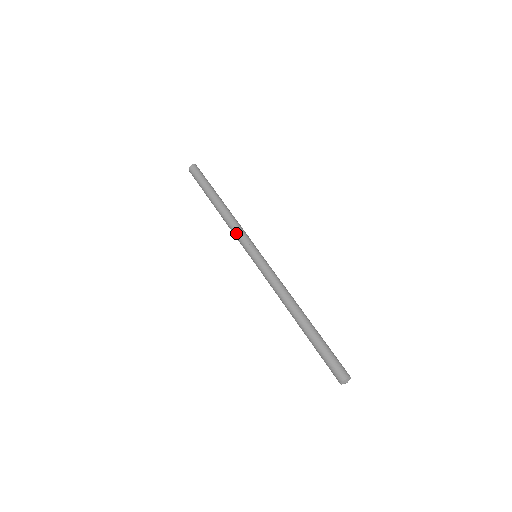
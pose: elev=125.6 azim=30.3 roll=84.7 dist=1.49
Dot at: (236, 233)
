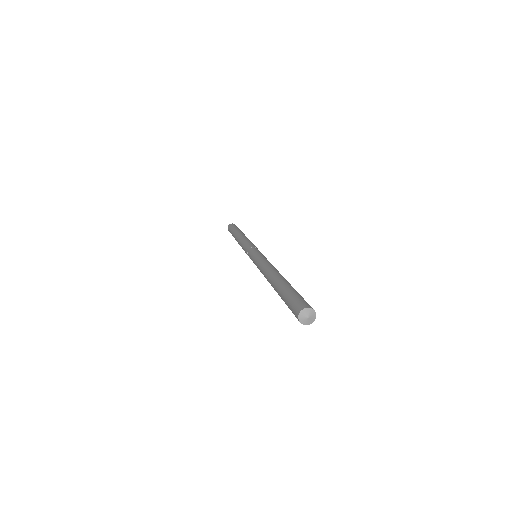
Dot at: (244, 245)
